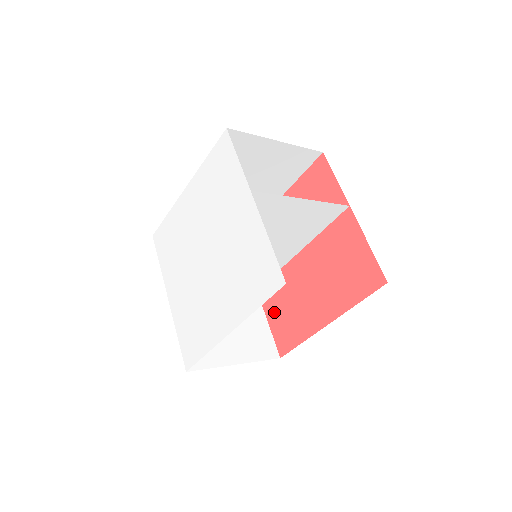
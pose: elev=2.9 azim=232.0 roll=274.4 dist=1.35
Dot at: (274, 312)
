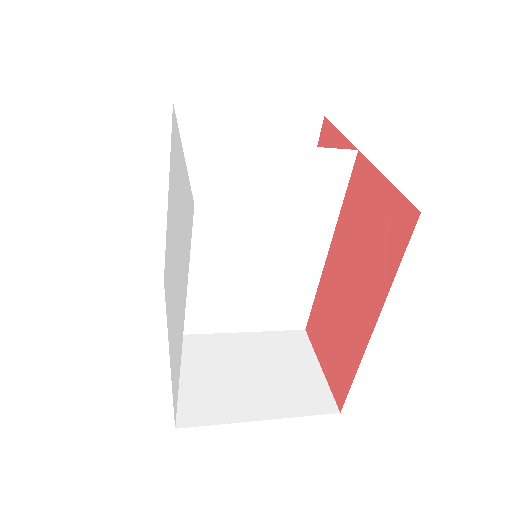
Dot at: (323, 347)
